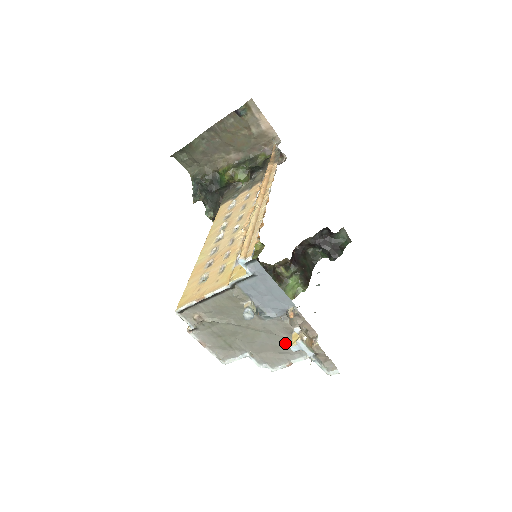
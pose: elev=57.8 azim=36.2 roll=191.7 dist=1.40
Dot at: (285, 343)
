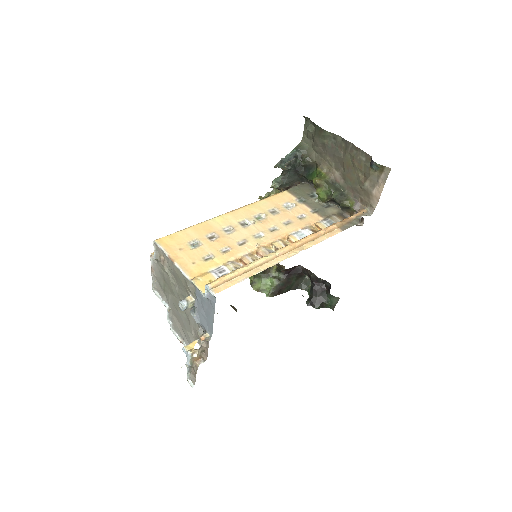
Dot at: (190, 334)
